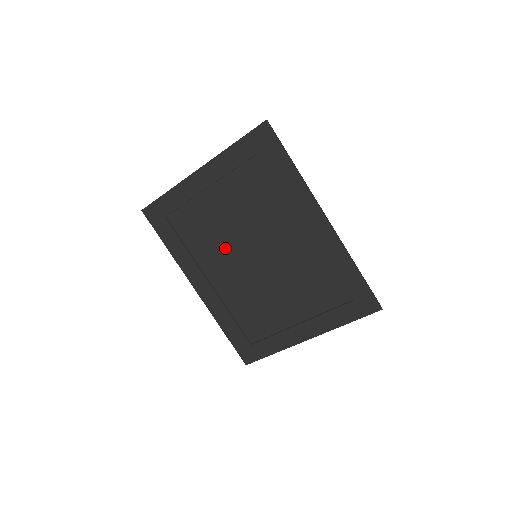
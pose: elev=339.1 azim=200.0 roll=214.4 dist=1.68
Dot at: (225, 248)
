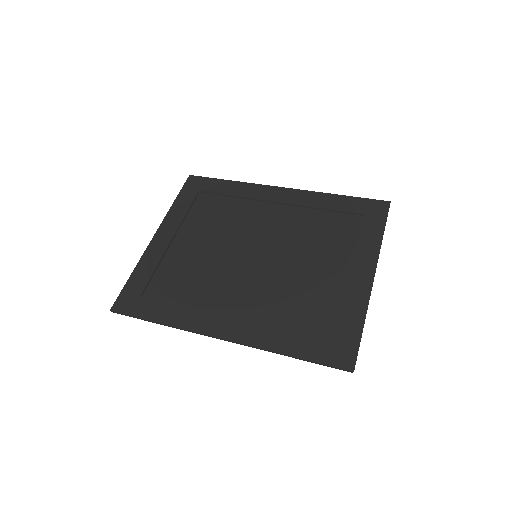
Dot at: (222, 274)
